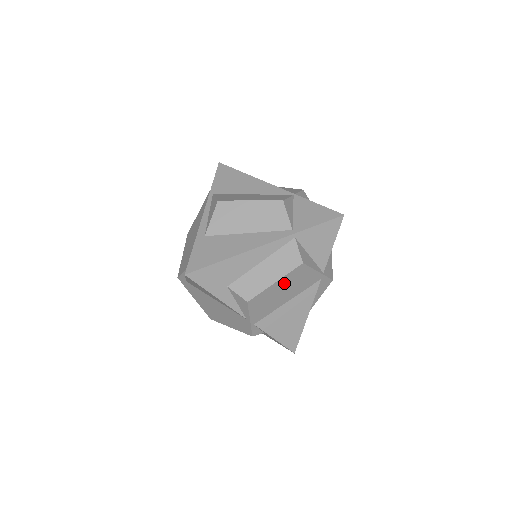
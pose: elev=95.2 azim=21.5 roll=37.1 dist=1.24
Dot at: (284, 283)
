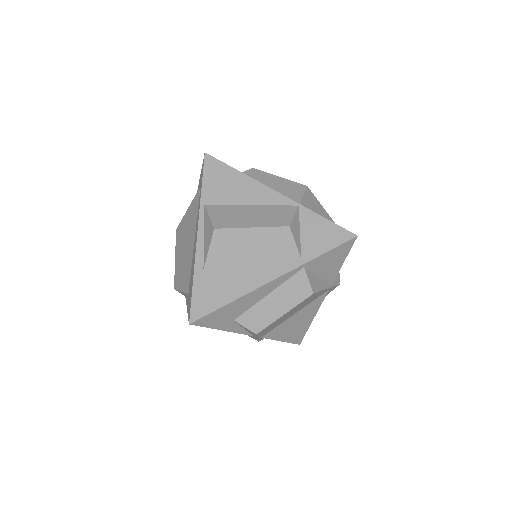
Dot at: (293, 310)
